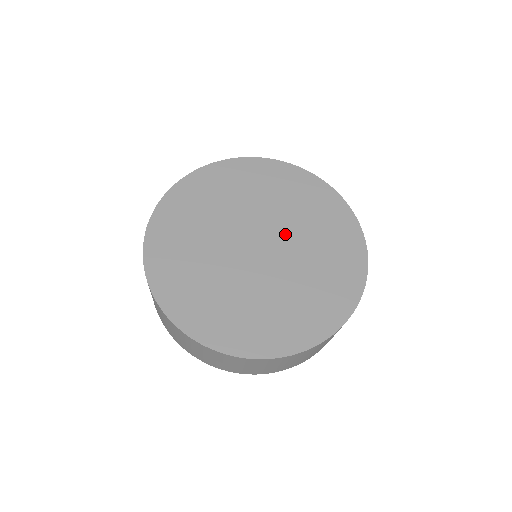
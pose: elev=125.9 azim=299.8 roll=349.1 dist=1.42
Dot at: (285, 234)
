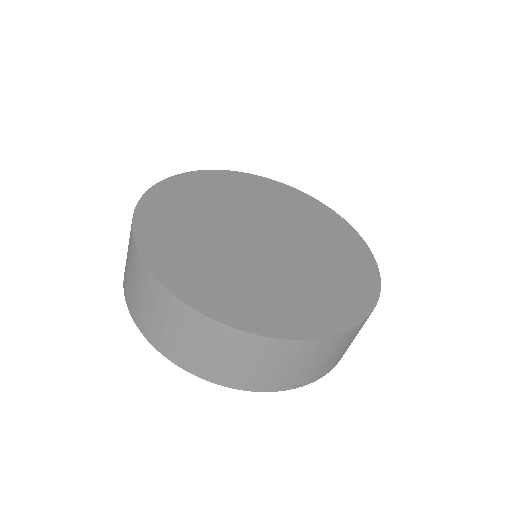
Dot at: (288, 231)
